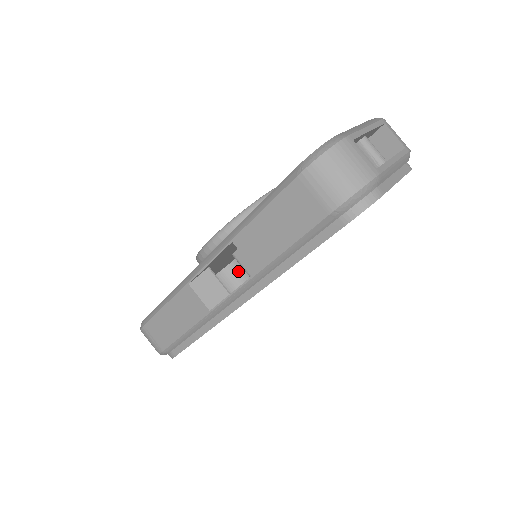
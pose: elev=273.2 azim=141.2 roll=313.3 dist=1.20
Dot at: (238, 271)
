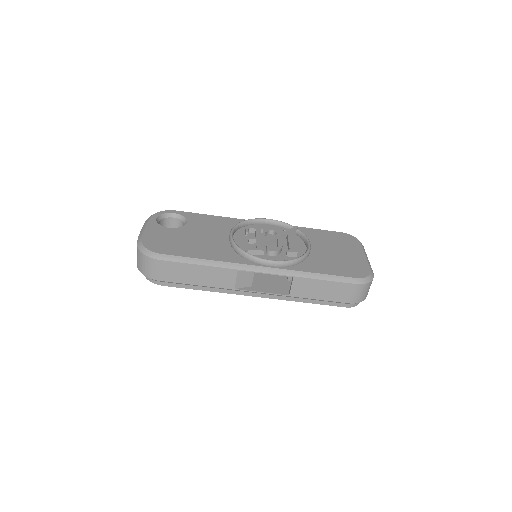
Dot at: occluded
